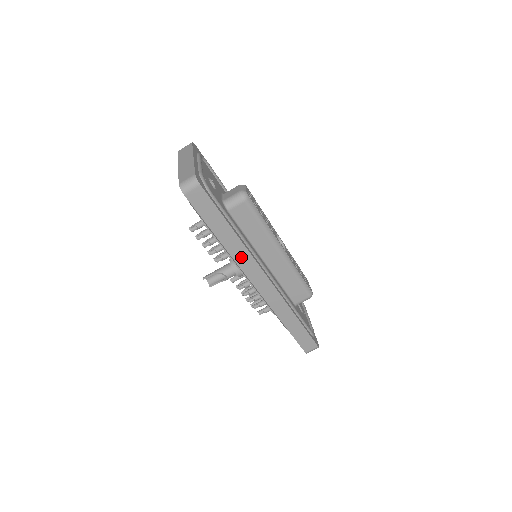
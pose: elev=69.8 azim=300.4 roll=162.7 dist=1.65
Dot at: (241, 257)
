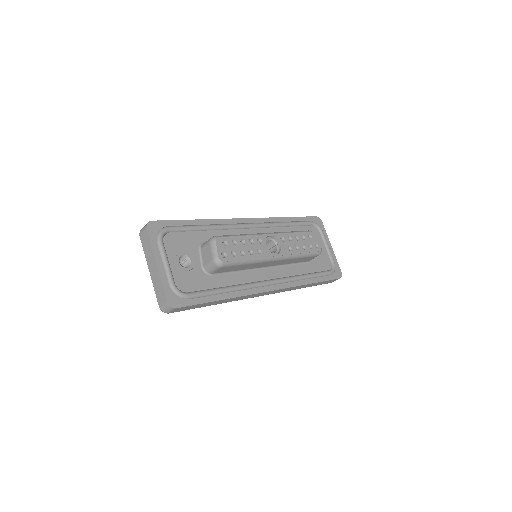
Dot at: (241, 298)
